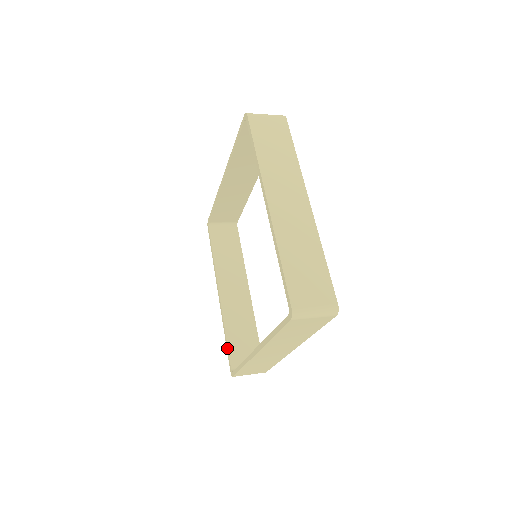
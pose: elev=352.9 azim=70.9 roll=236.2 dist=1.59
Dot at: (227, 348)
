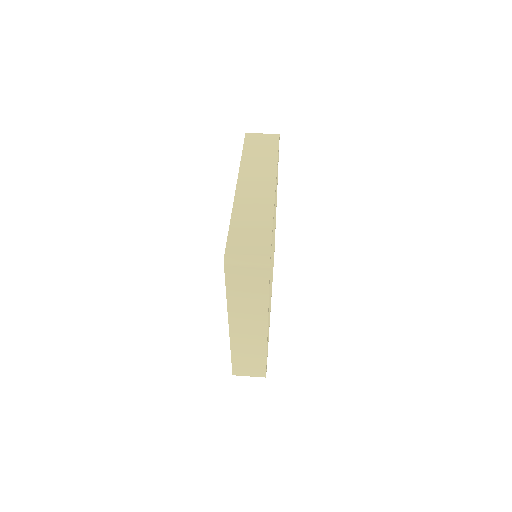
Dot at: occluded
